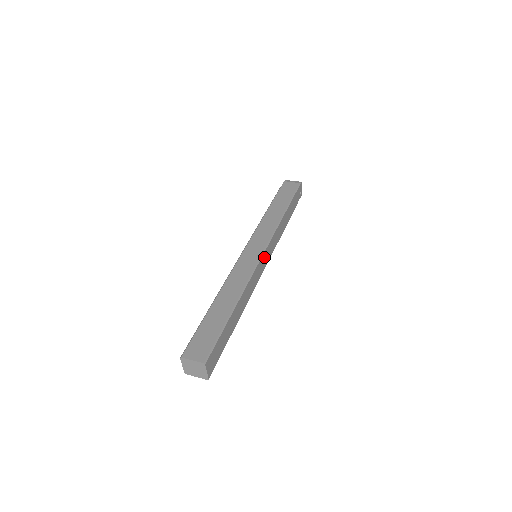
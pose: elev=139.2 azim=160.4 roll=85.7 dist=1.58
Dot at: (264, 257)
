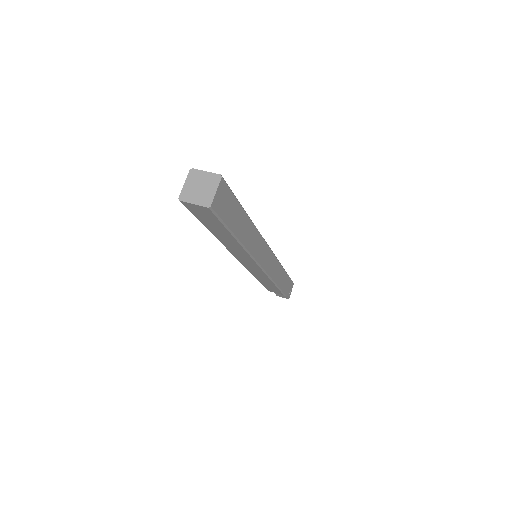
Dot at: (267, 253)
